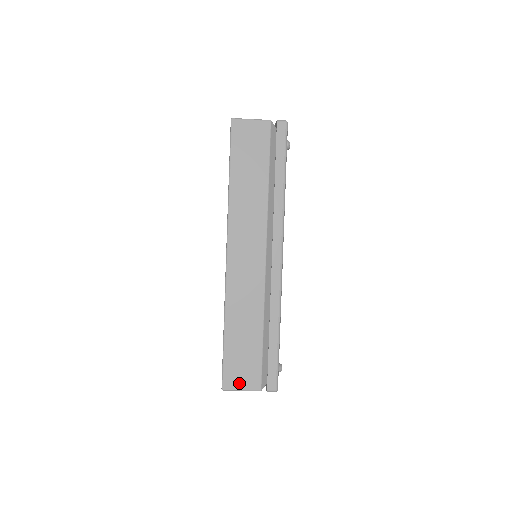
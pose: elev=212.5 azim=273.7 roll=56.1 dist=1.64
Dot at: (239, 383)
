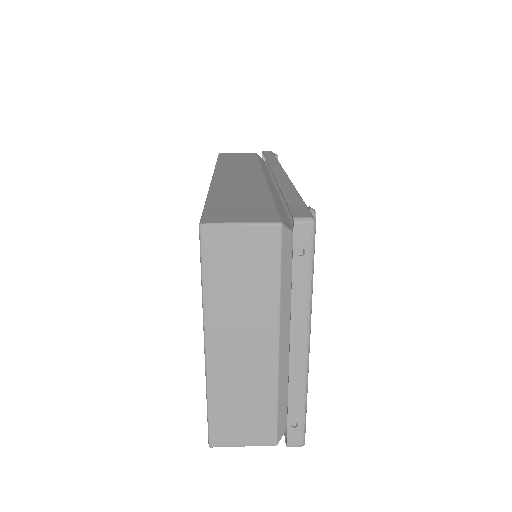
Dot at: occluded
